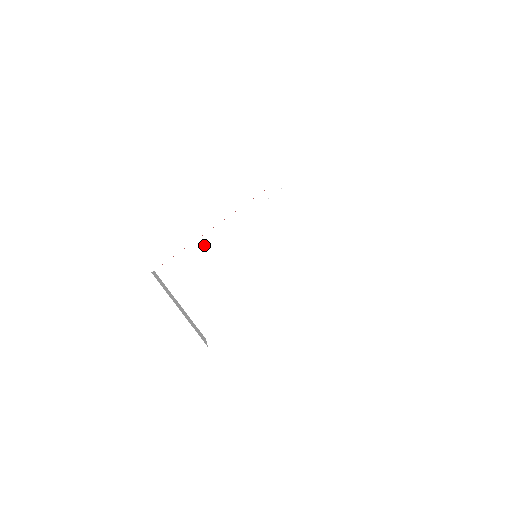
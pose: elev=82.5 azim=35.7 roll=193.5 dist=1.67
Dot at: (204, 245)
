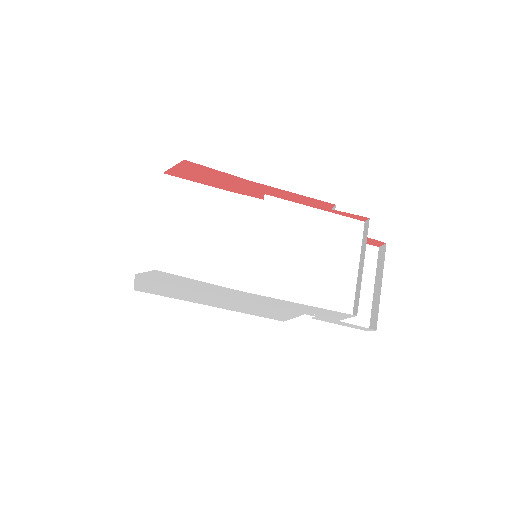
Dot at: (230, 201)
